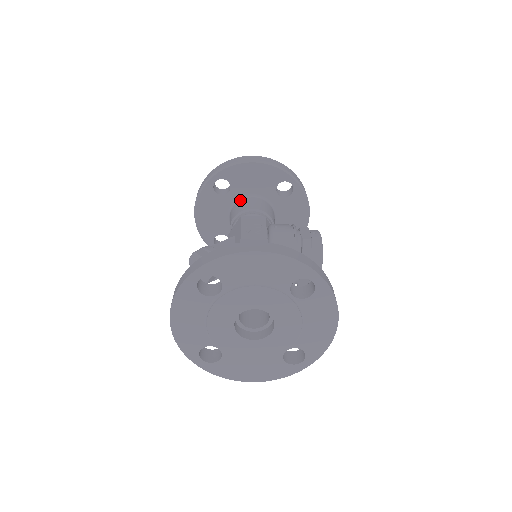
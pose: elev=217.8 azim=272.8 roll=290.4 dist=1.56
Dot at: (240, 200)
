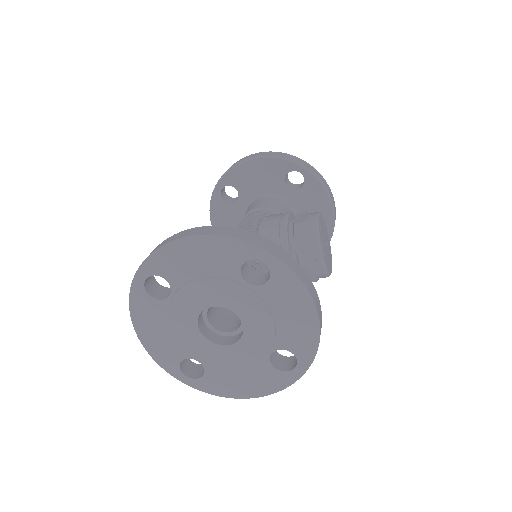
Dot at: (251, 204)
